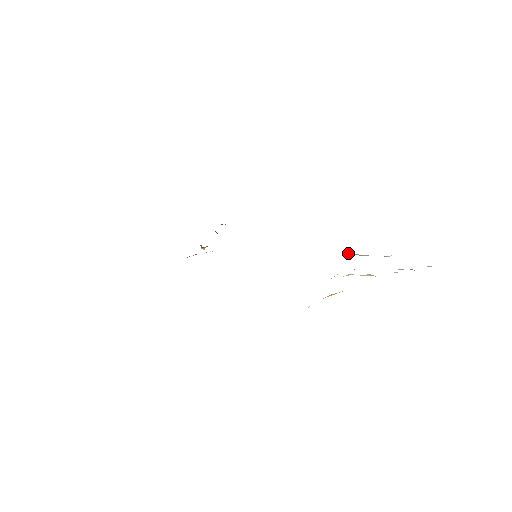
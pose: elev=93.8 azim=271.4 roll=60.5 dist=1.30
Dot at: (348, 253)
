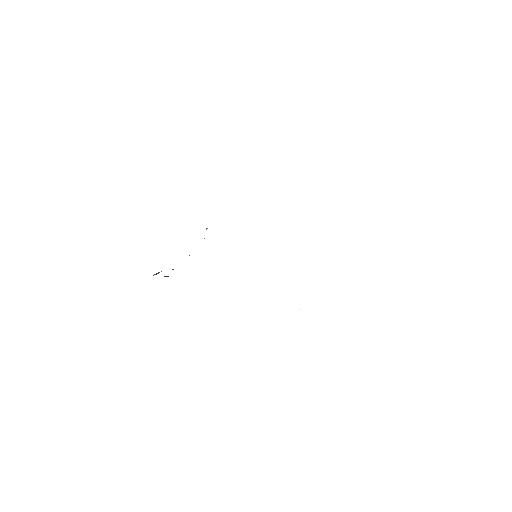
Dot at: occluded
